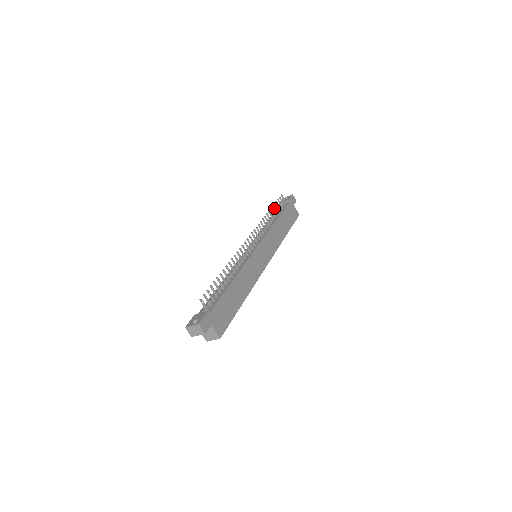
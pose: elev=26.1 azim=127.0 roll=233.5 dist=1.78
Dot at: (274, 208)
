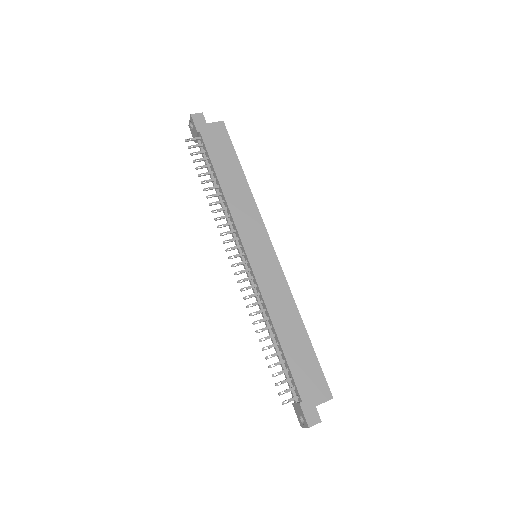
Dot at: occluded
